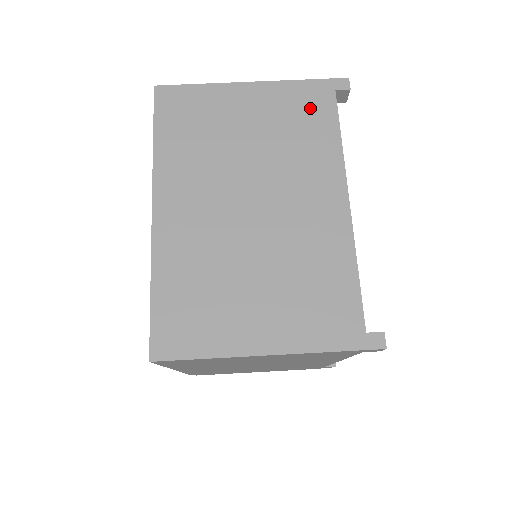
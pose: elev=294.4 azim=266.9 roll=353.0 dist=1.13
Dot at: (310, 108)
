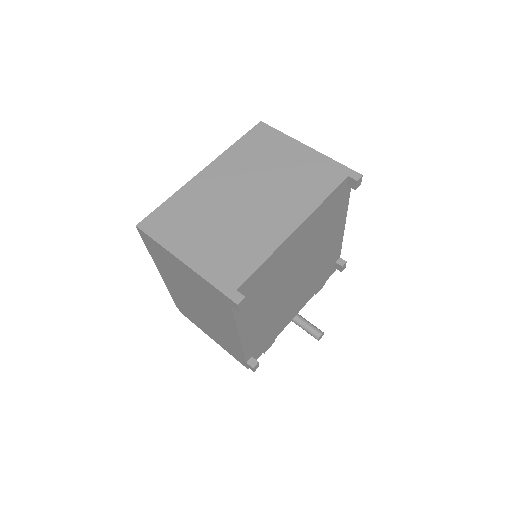
Dot at: (325, 176)
